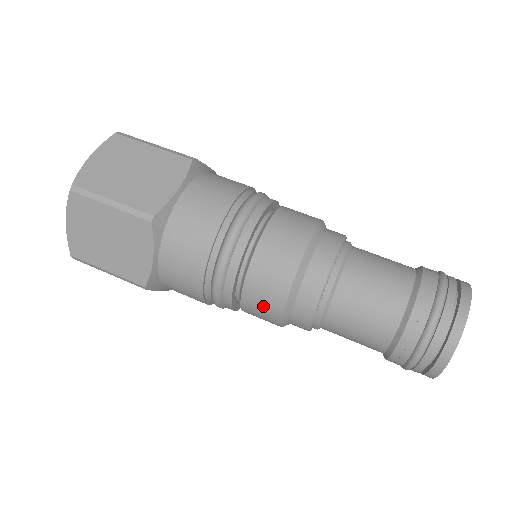
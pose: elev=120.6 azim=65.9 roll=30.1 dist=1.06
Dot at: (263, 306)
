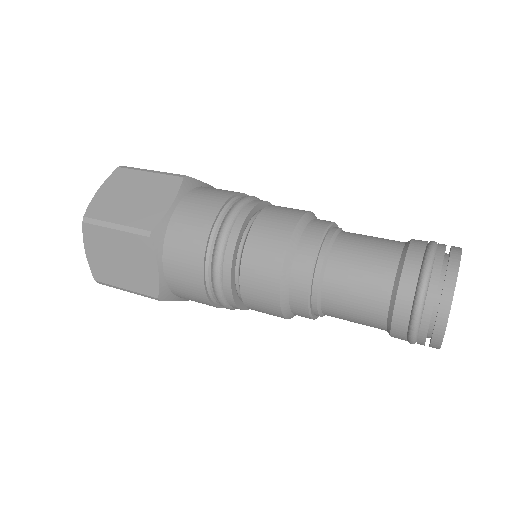
Dot at: (261, 299)
